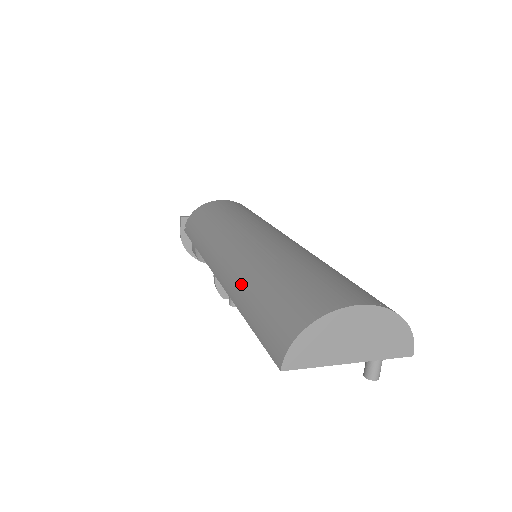
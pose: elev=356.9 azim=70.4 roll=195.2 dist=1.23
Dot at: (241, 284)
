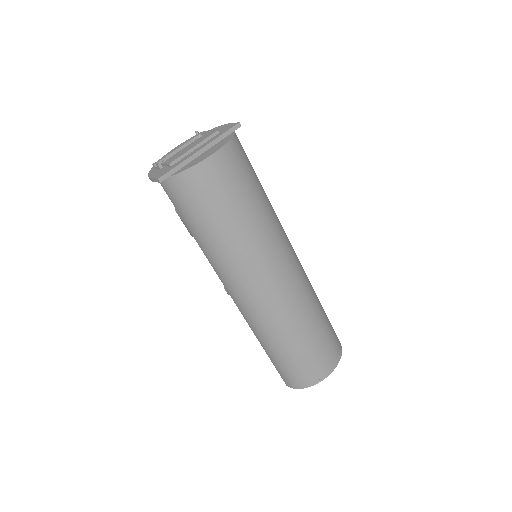
Dot at: (265, 338)
